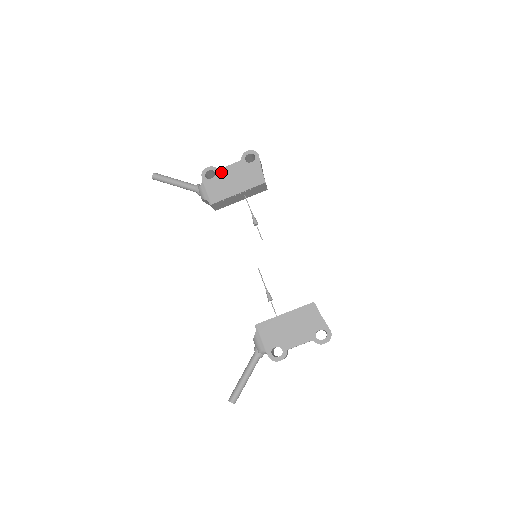
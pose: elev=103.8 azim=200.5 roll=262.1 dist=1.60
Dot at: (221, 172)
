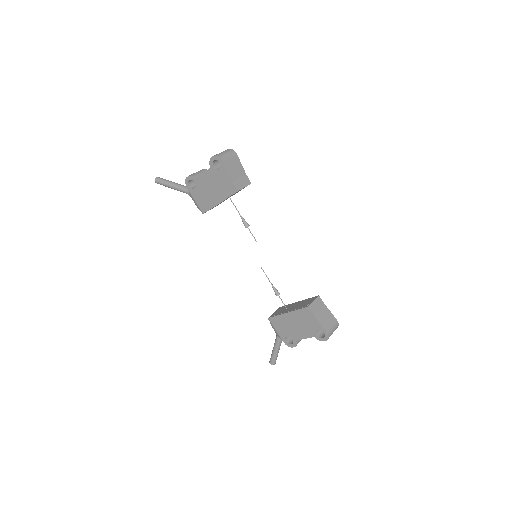
Dot at: (199, 181)
